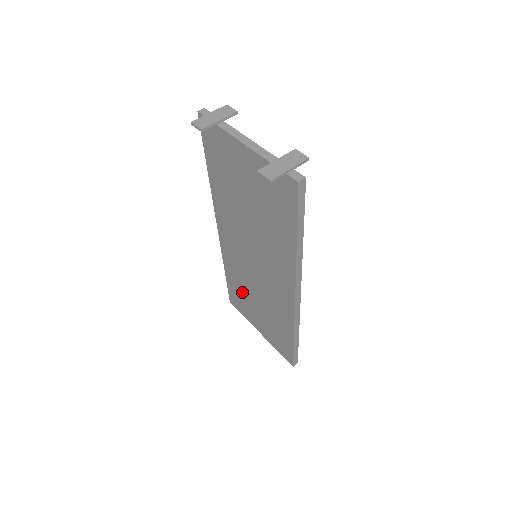
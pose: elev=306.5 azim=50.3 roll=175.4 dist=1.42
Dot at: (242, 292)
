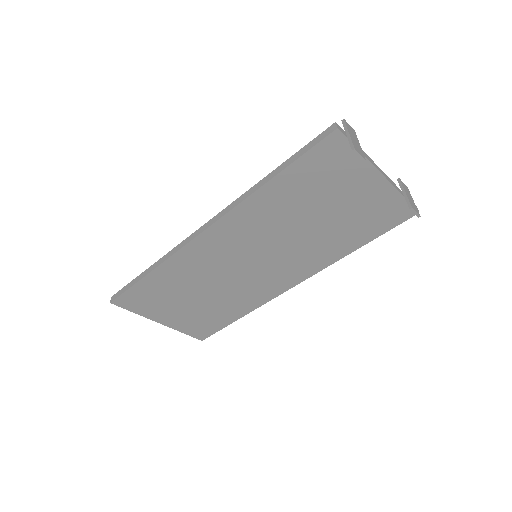
Dot at: (172, 290)
